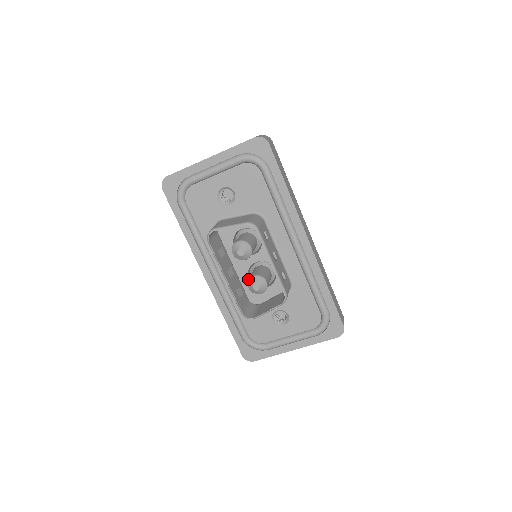
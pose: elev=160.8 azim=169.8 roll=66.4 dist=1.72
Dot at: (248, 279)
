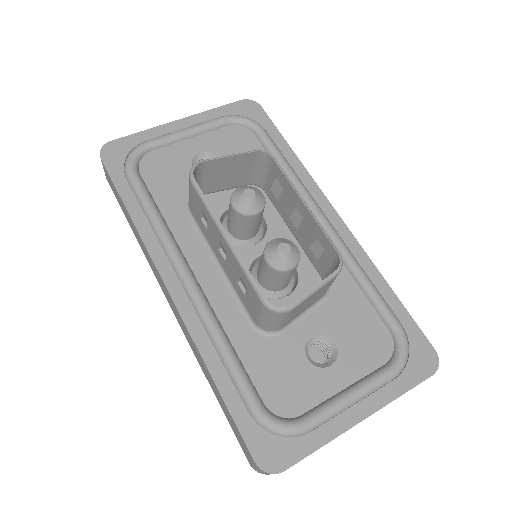
Dot at: occluded
